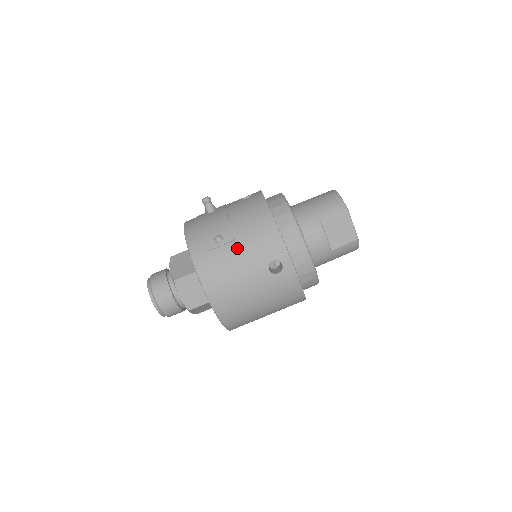
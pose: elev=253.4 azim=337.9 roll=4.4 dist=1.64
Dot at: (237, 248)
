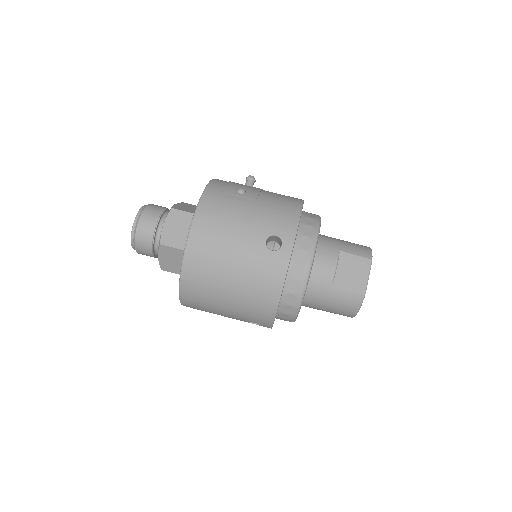
Dot at: (252, 205)
